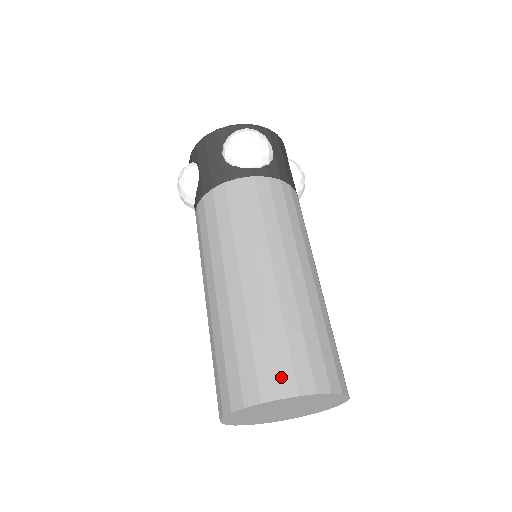
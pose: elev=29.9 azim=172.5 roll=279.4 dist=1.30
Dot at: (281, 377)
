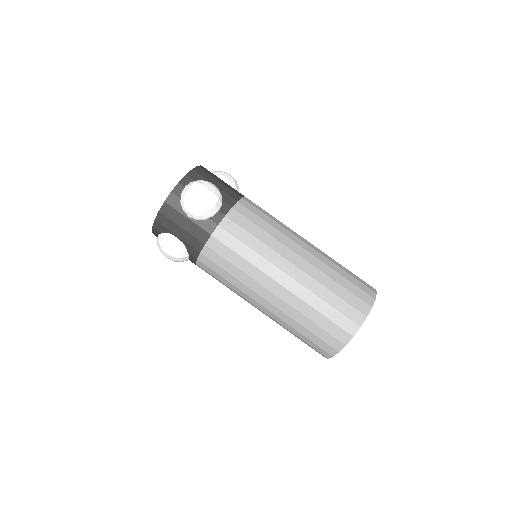
Dot at: (352, 316)
